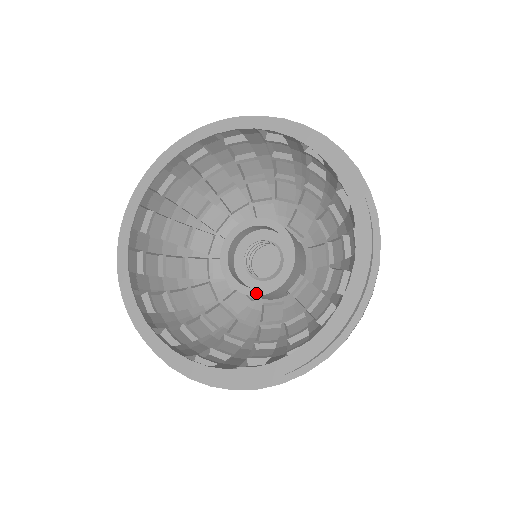
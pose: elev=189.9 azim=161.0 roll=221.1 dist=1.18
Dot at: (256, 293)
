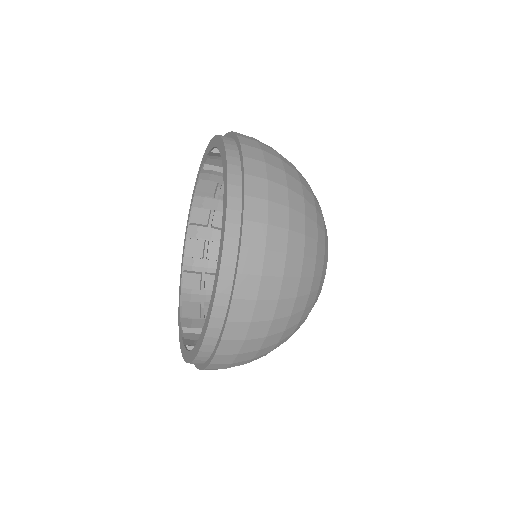
Dot at: occluded
